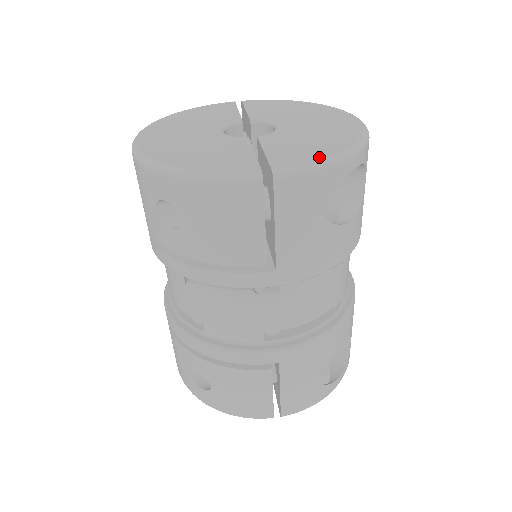
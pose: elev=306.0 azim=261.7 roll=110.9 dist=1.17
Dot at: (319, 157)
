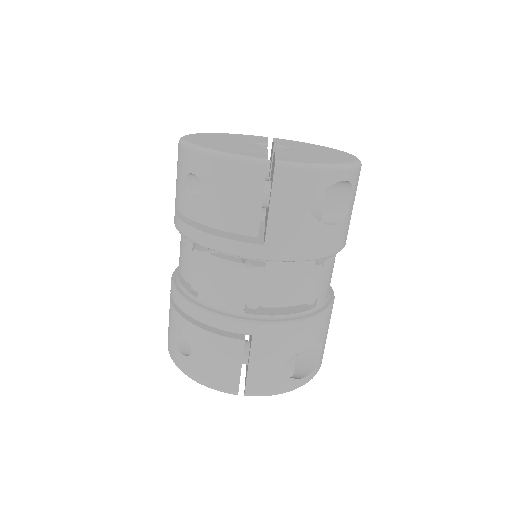
Dot at: (314, 162)
